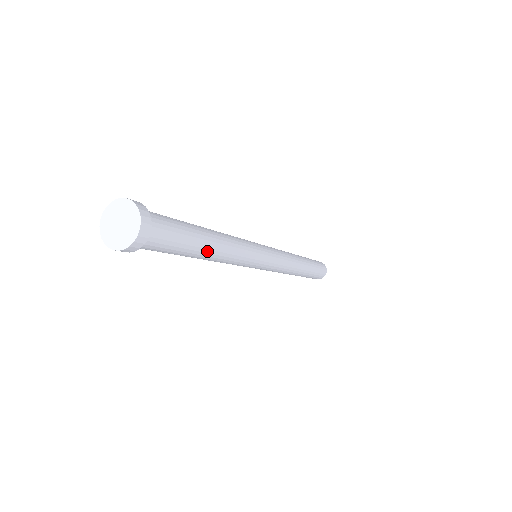
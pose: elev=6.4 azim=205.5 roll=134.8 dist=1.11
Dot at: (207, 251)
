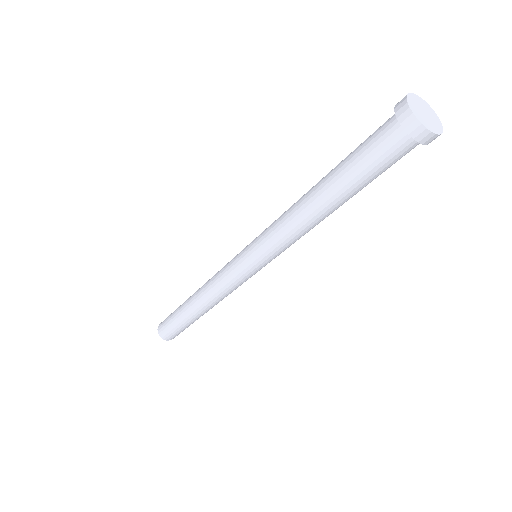
Dot at: (340, 204)
